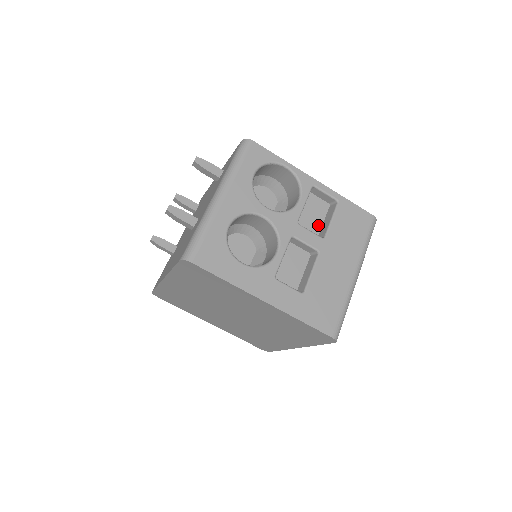
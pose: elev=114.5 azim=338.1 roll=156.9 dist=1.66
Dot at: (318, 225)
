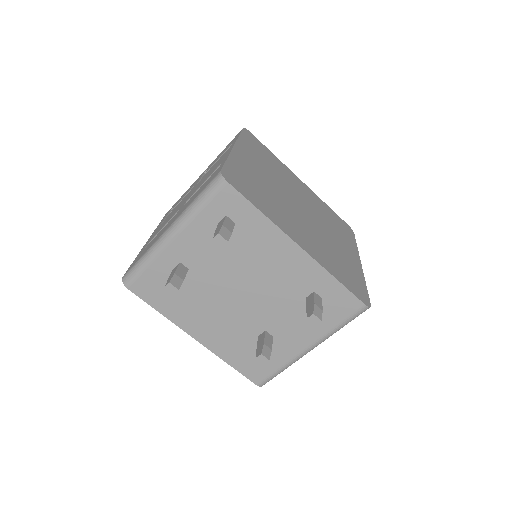
Dot at: occluded
